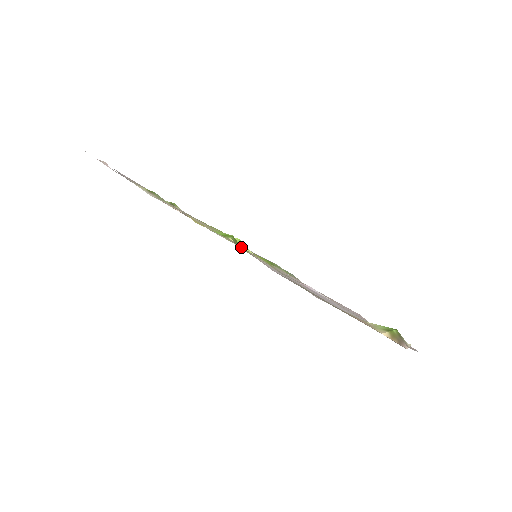
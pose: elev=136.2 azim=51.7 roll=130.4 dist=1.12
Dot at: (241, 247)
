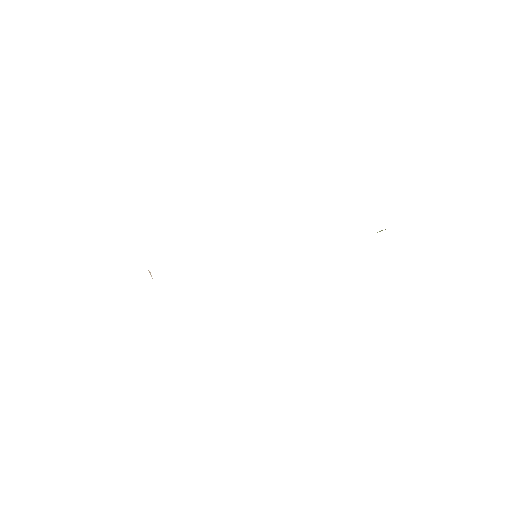
Dot at: occluded
